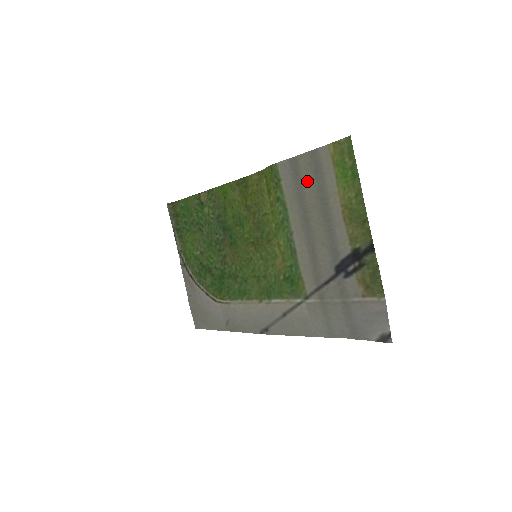
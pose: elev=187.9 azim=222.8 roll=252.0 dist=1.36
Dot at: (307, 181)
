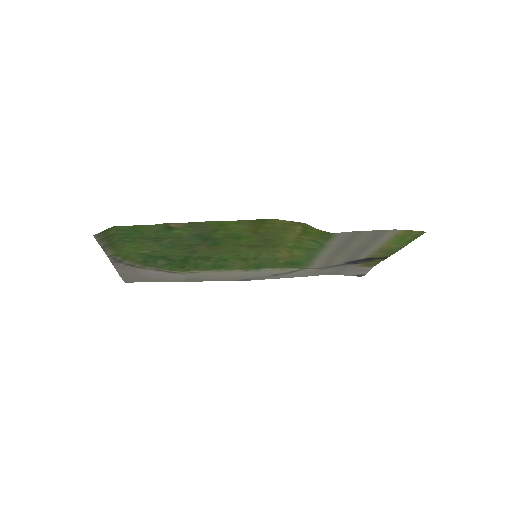
Dot at: (361, 240)
